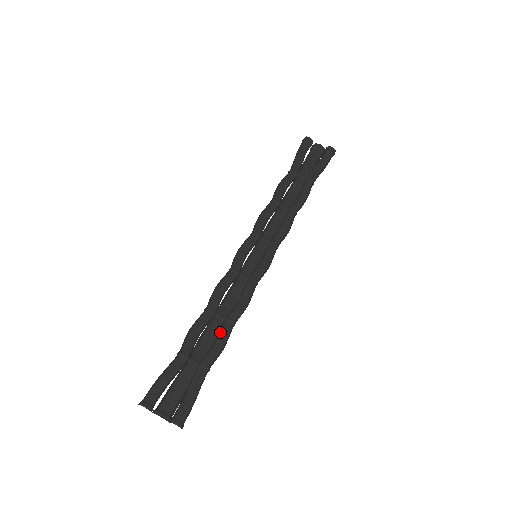
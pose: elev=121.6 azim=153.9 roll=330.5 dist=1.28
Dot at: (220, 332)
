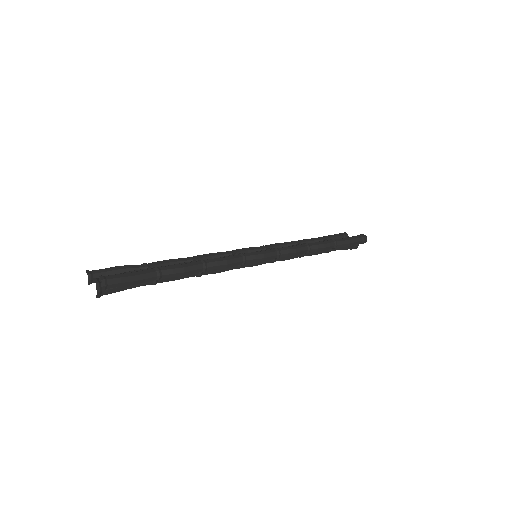
Dot at: (188, 263)
